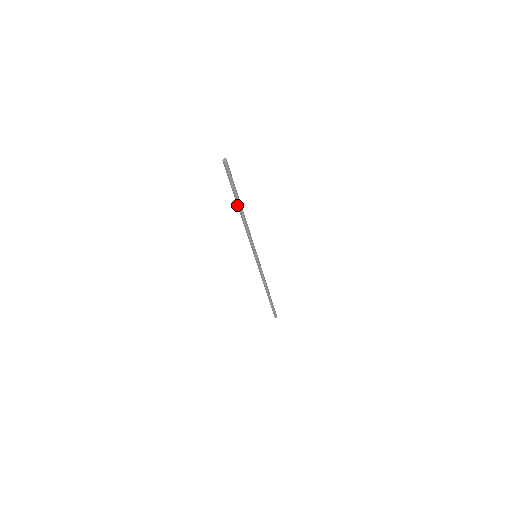
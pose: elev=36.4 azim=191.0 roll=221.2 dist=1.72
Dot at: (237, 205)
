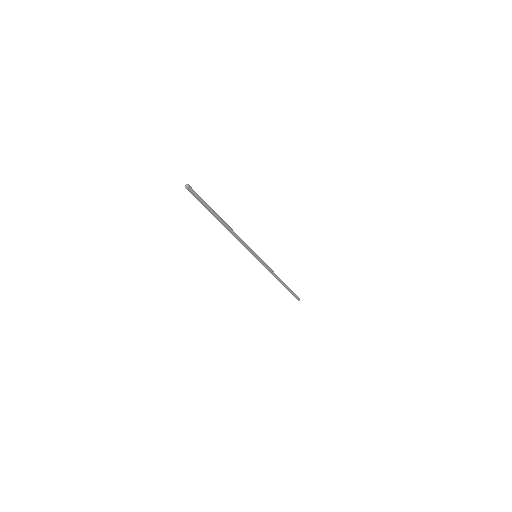
Dot at: (217, 219)
